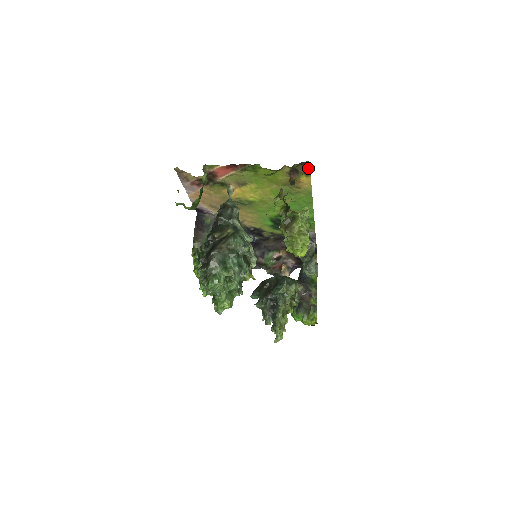
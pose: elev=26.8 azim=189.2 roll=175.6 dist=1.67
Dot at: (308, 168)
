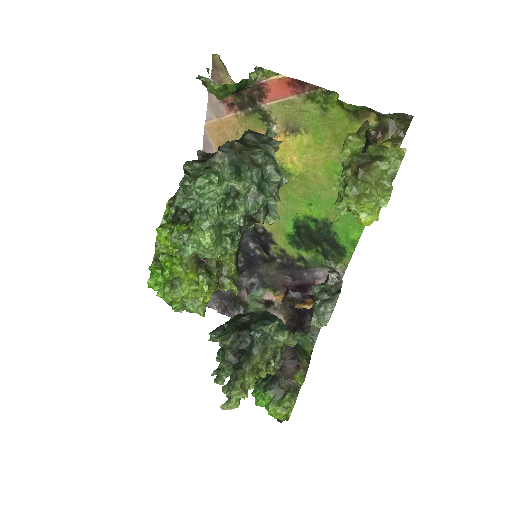
Dot at: (403, 132)
